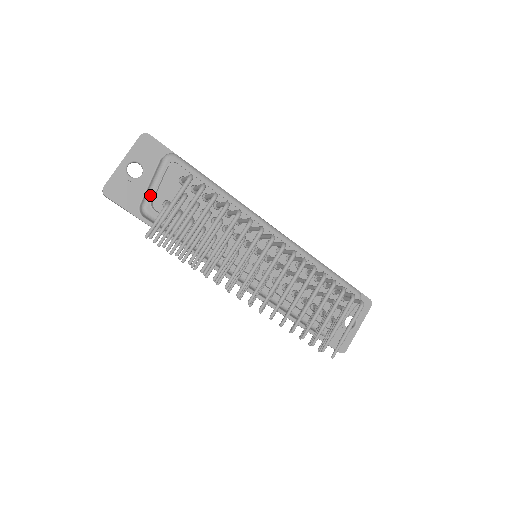
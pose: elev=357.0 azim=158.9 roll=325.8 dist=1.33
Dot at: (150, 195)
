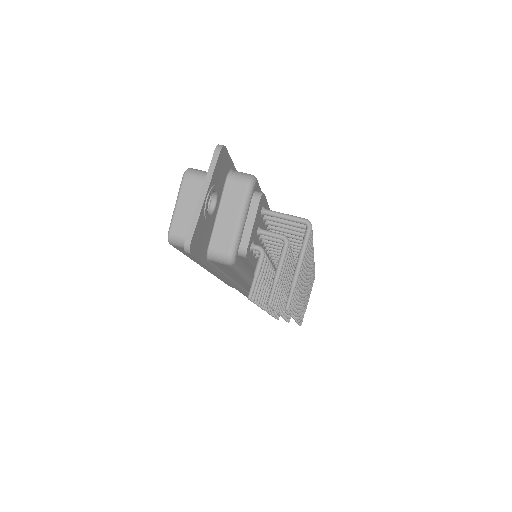
Dot at: (239, 240)
